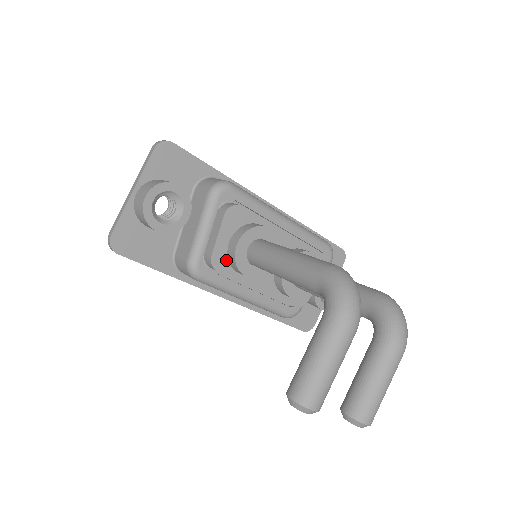
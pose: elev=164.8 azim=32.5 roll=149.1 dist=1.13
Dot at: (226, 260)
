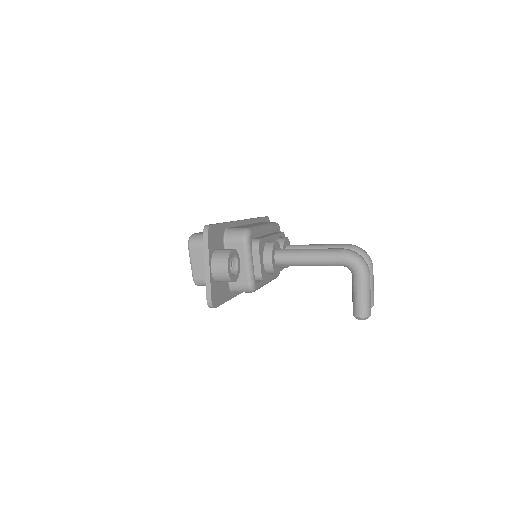
Dot at: (265, 272)
